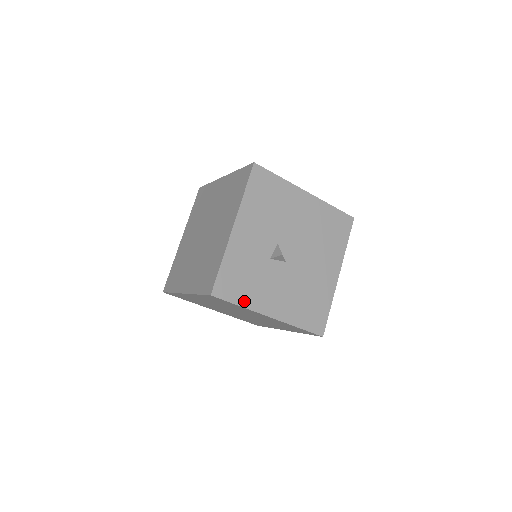
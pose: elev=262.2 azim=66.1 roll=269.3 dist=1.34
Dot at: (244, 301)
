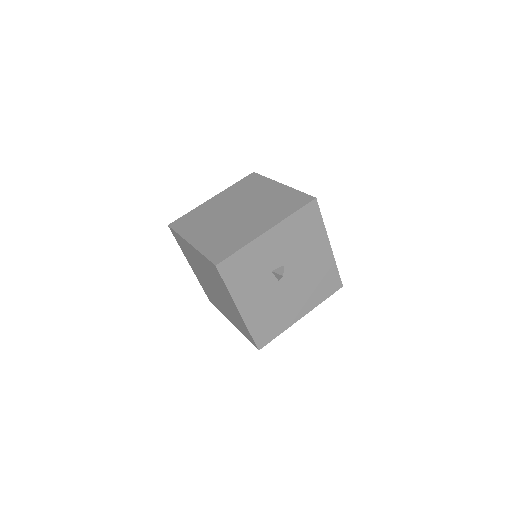
Dot at: (232, 287)
